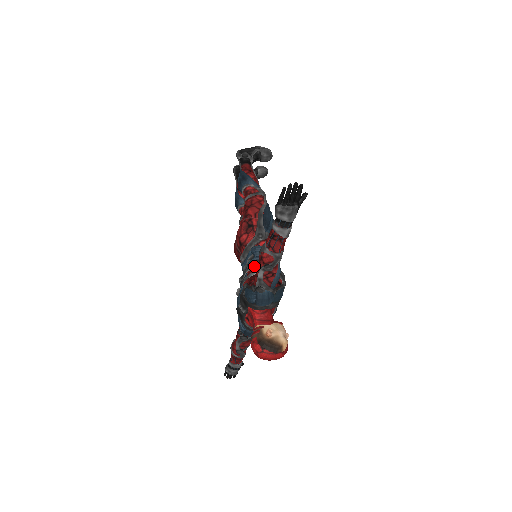
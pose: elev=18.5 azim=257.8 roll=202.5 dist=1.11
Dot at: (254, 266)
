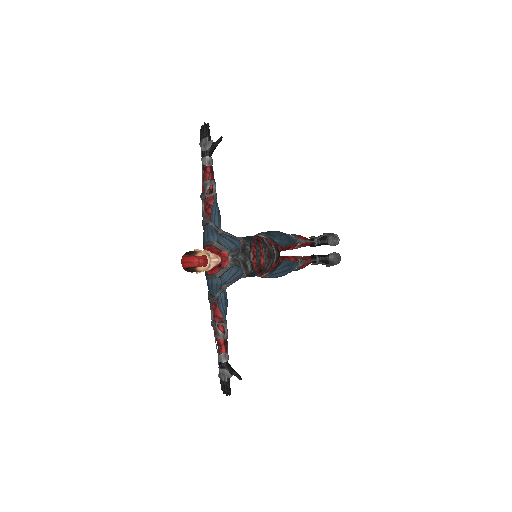
Dot at: occluded
